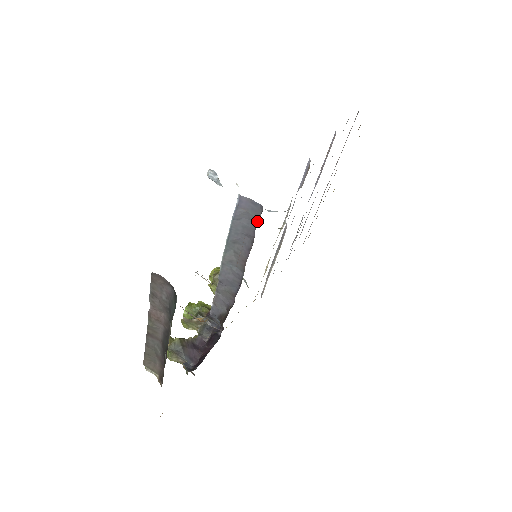
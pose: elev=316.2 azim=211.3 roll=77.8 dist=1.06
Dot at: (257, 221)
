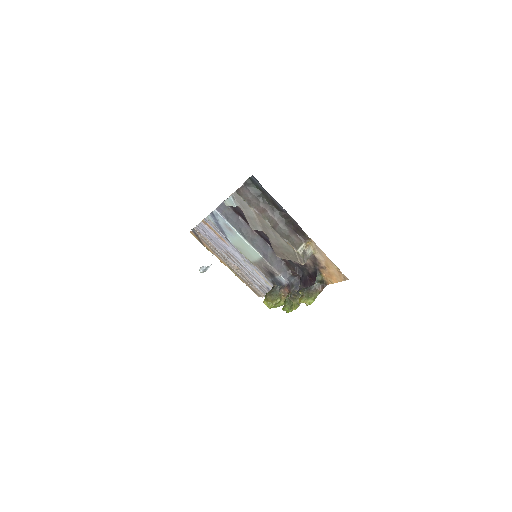
Dot at: (230, 209)
